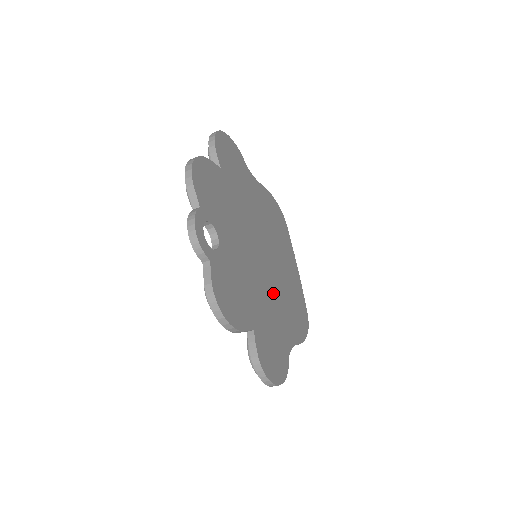
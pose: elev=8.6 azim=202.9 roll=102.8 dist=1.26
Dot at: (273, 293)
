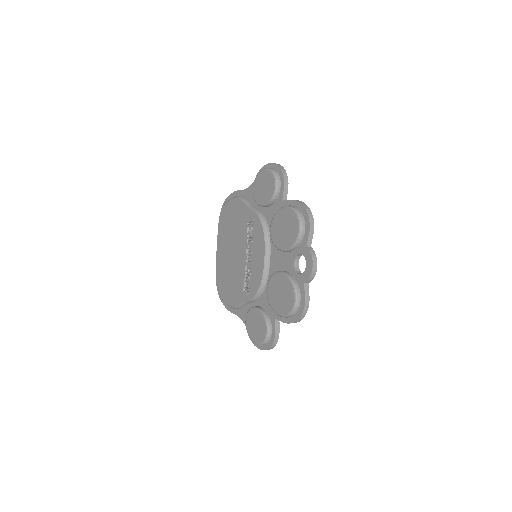
Dot at: occluded
